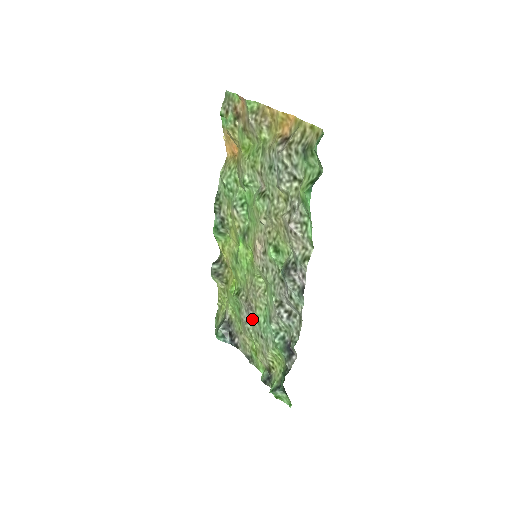
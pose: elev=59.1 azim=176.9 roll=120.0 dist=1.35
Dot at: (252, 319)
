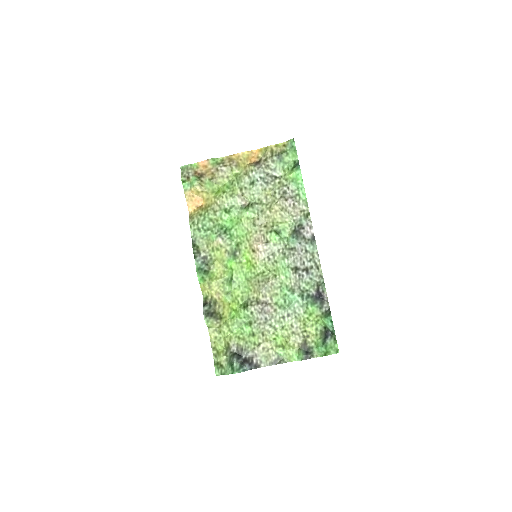
Dot at: (272, 310)
